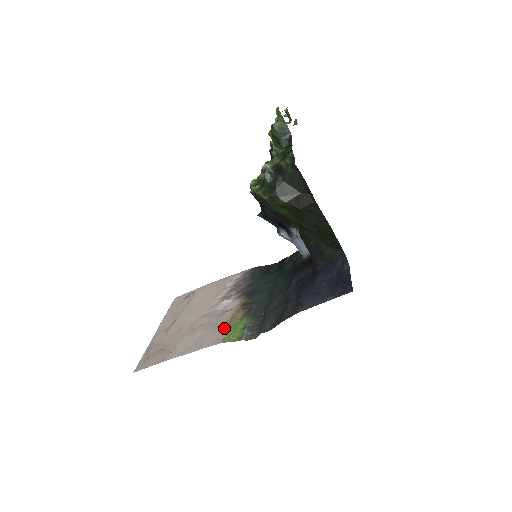
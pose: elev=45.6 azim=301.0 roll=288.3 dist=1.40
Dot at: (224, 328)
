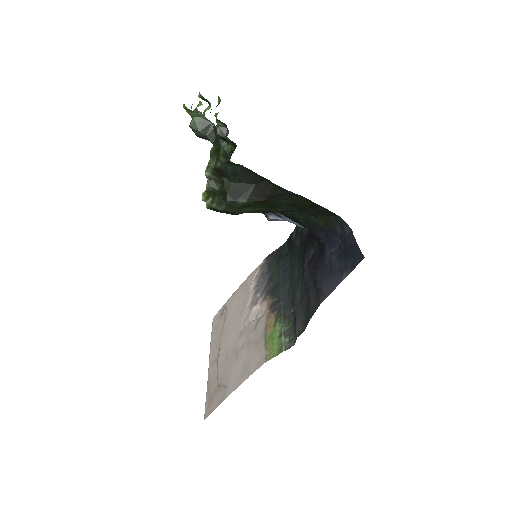
Dot at: (262, 343)
